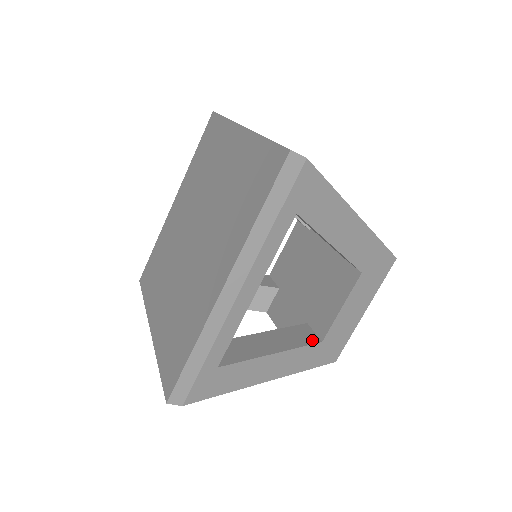
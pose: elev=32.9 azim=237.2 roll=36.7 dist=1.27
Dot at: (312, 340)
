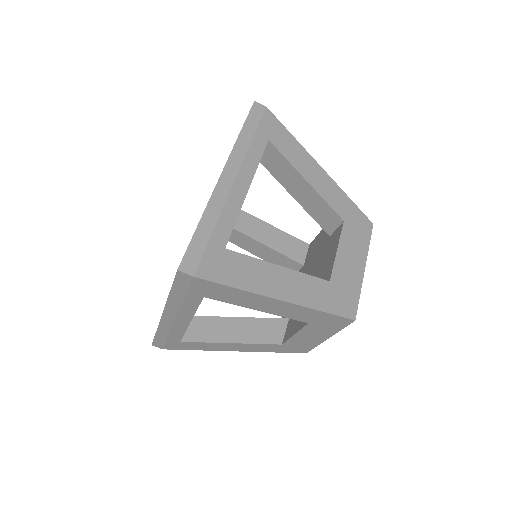
Dot at: occluded
